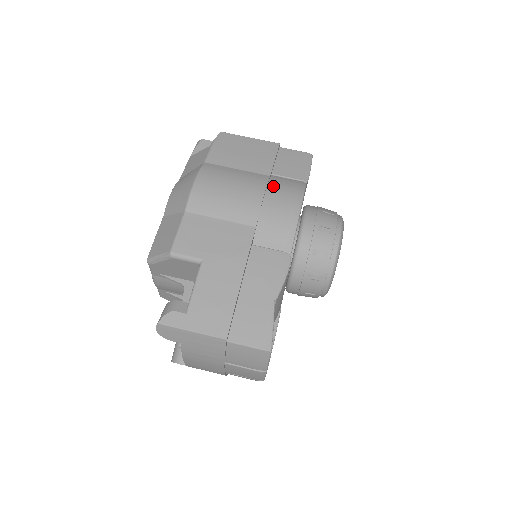
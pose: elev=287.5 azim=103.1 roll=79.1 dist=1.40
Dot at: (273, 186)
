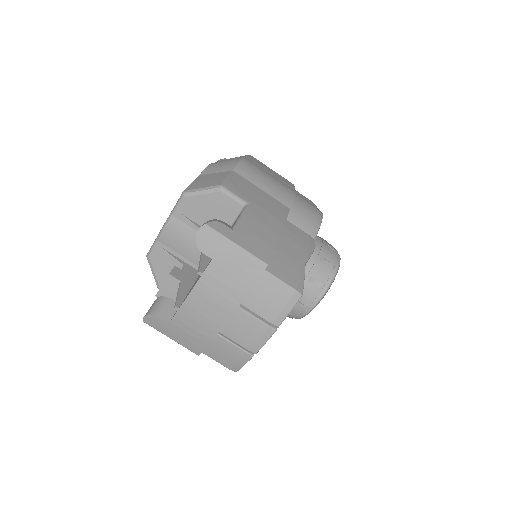
Dot at: occluded
